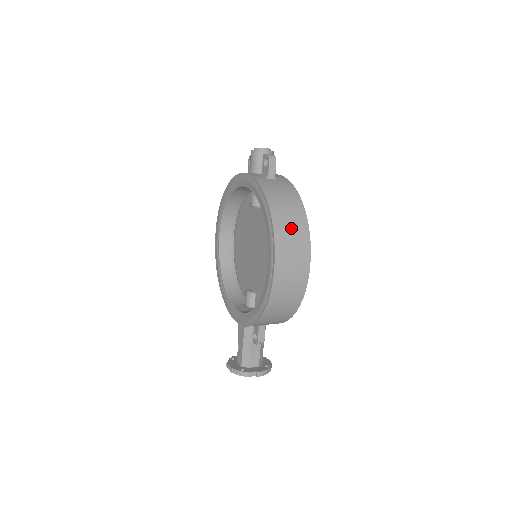
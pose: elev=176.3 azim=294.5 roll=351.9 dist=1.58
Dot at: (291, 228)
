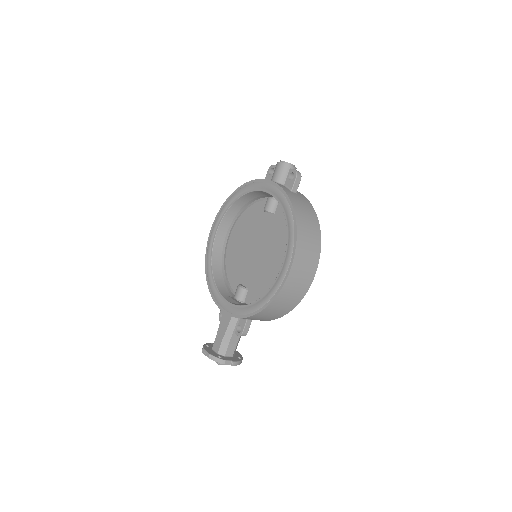
Dot at: (309, 239)
